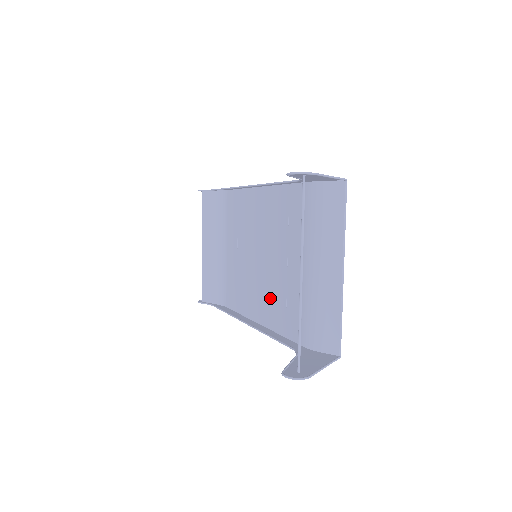
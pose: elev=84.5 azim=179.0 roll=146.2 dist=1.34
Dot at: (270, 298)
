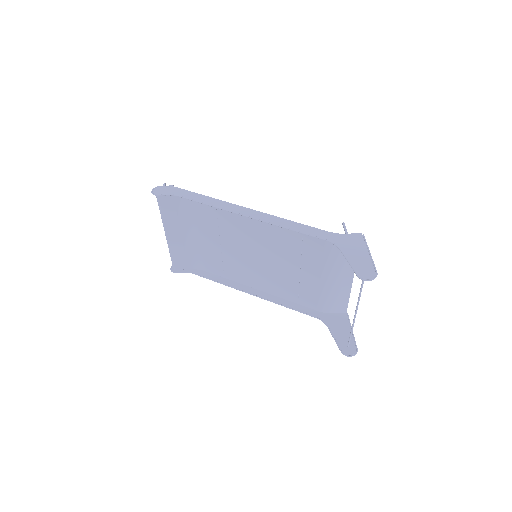
Dot at: (277, 282)
